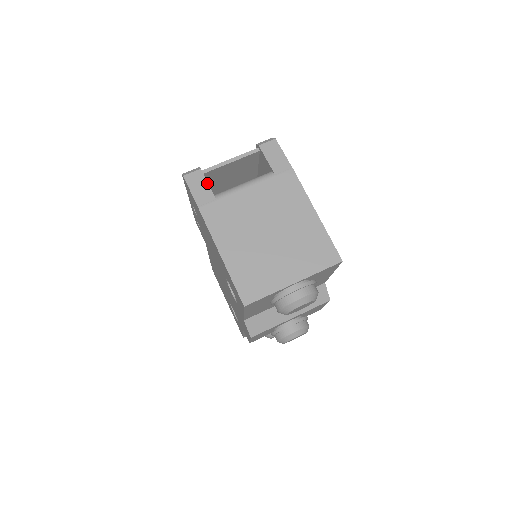
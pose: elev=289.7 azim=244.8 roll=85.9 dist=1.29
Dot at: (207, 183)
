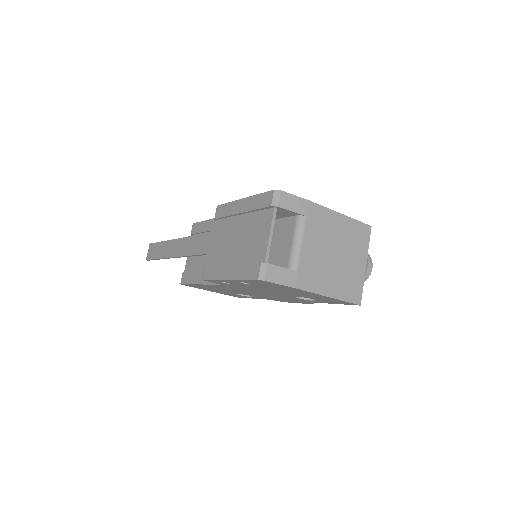
Dot at: (282, 268)
